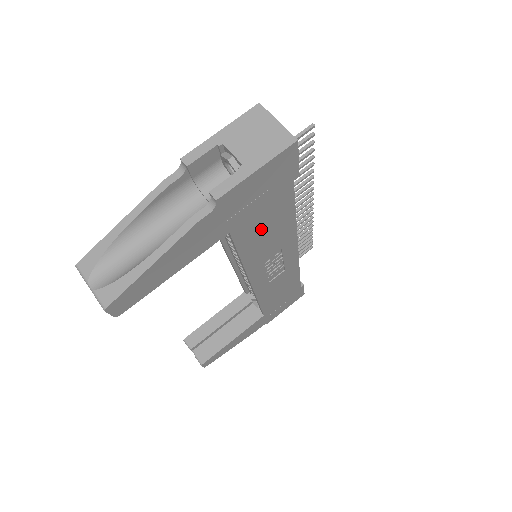
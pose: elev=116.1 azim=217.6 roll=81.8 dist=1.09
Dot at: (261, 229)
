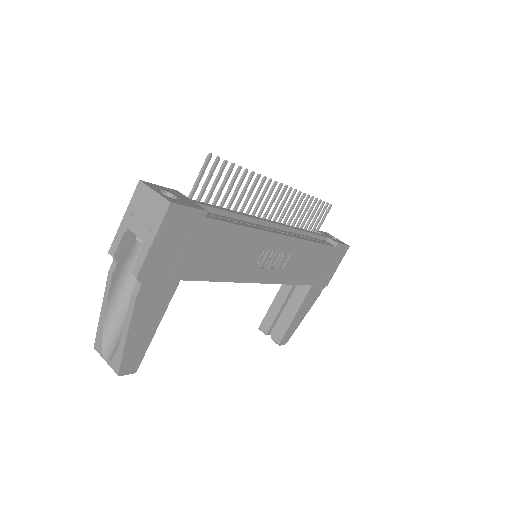
Dot at: (215, 257)
